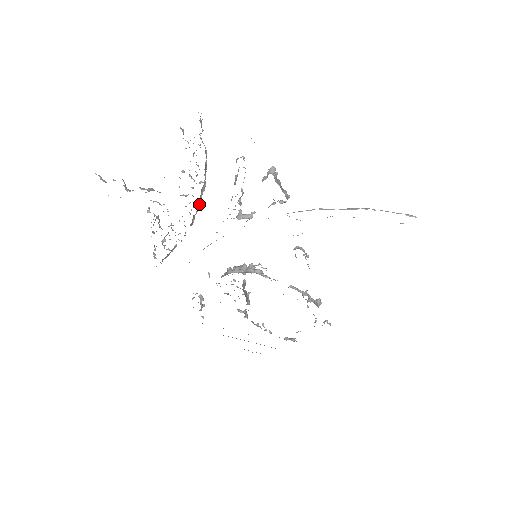
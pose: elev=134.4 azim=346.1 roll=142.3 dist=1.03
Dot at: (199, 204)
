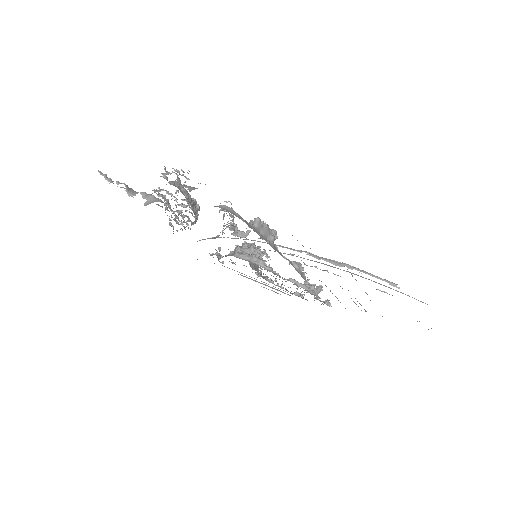
Dot at: (196, 218)
